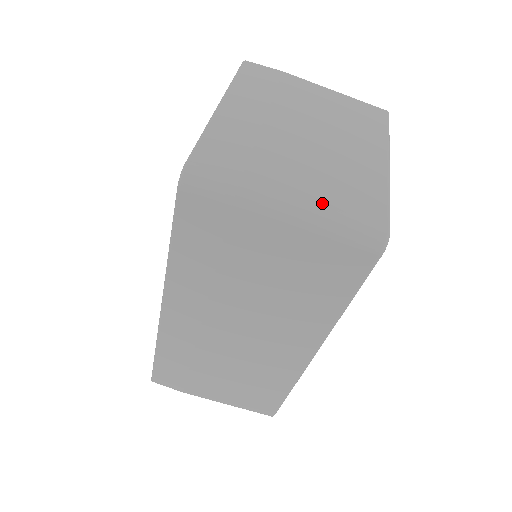
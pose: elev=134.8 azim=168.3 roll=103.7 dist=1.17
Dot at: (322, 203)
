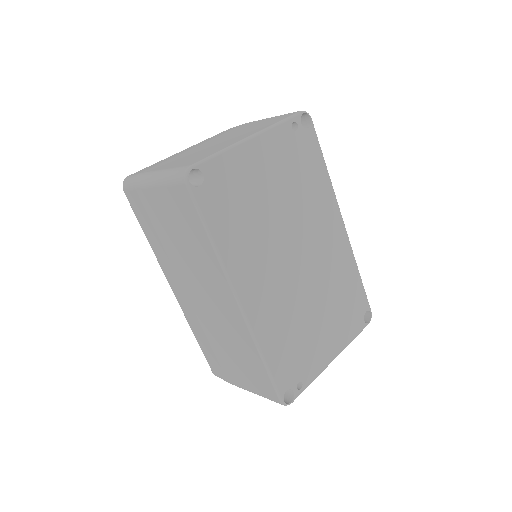
Dot at: (167, 168)
